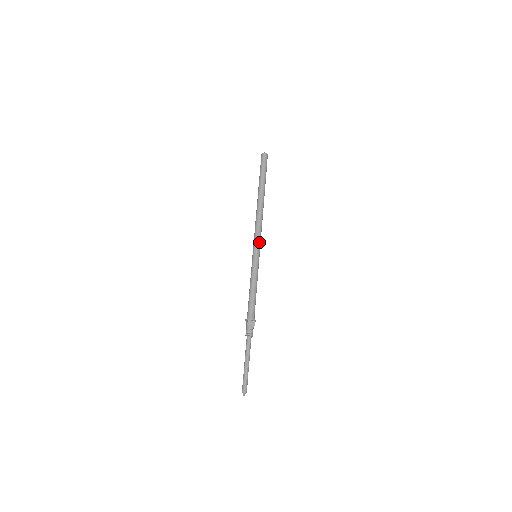
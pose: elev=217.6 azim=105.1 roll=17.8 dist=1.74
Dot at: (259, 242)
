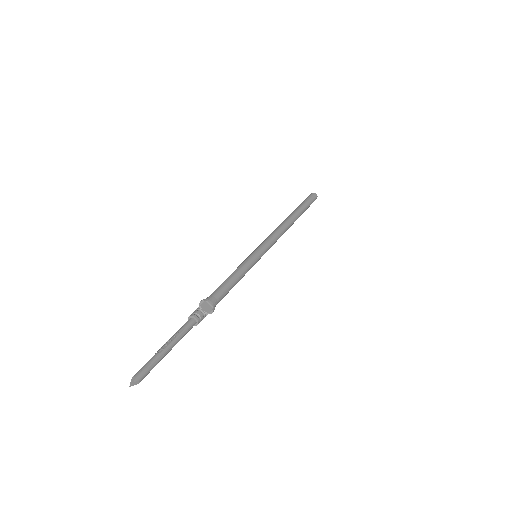
Dot at: (268, 246)
